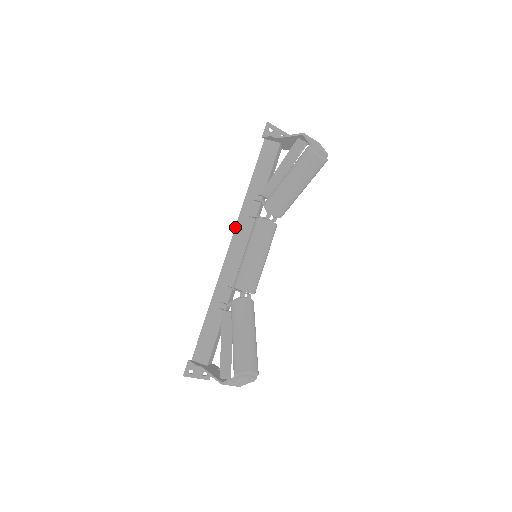
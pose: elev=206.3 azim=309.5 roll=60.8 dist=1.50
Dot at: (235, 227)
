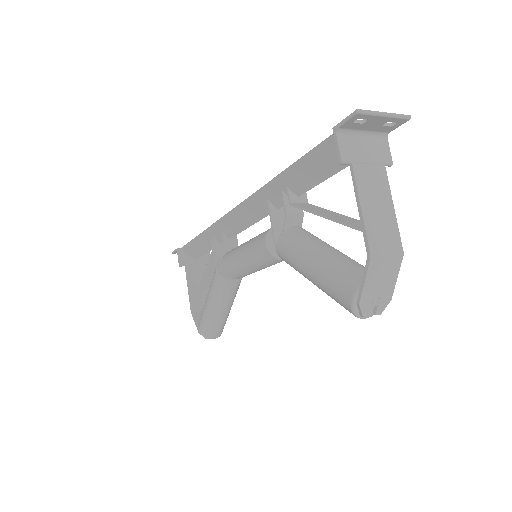
Dot at: (246, 199)
